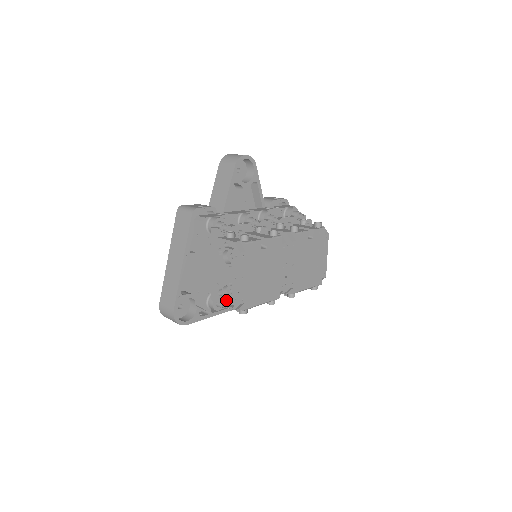
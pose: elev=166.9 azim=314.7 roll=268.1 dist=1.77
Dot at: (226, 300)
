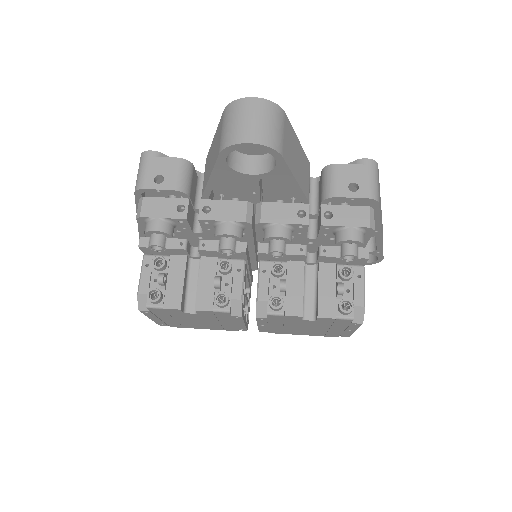
Dot at: occluded
